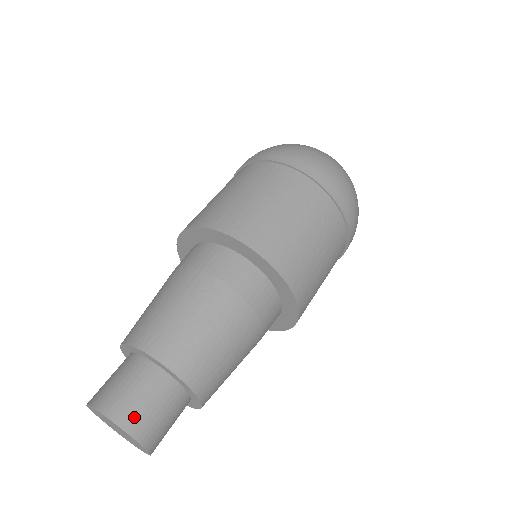
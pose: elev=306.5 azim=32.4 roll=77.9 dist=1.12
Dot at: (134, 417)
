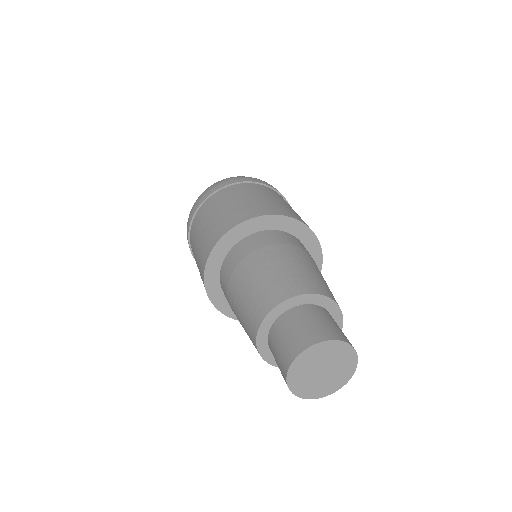
Dot at: (323, 332)
